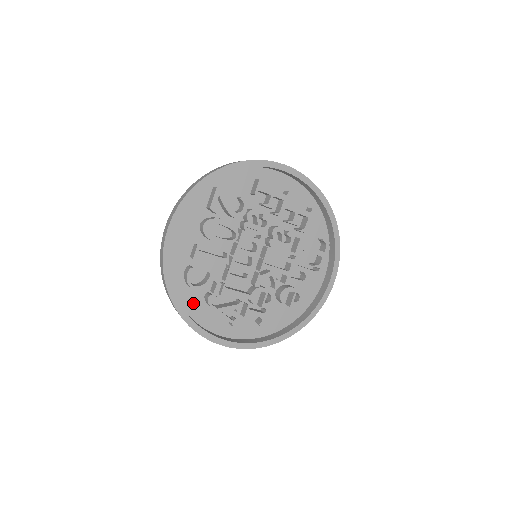
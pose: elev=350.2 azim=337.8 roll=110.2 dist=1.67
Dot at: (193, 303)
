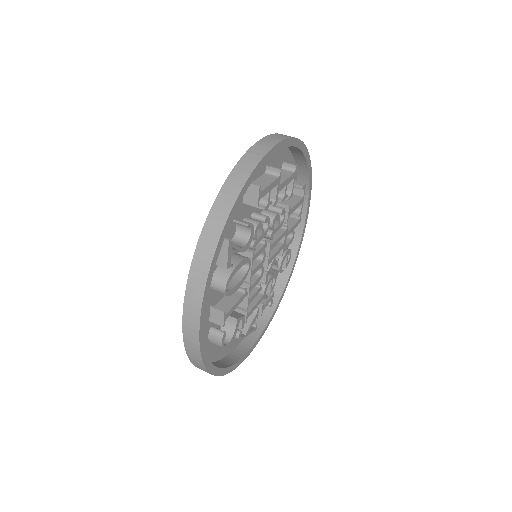
Dot at: (219, 348)
